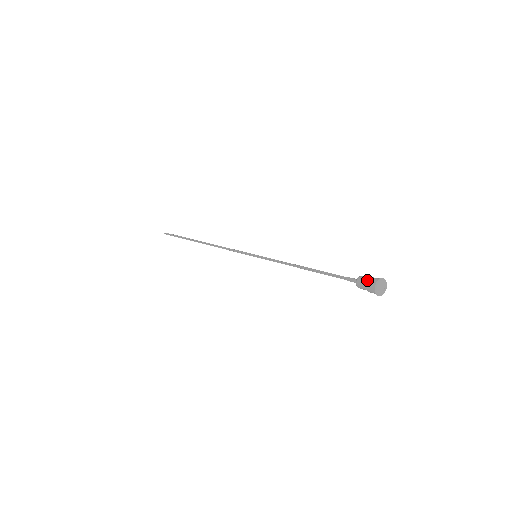
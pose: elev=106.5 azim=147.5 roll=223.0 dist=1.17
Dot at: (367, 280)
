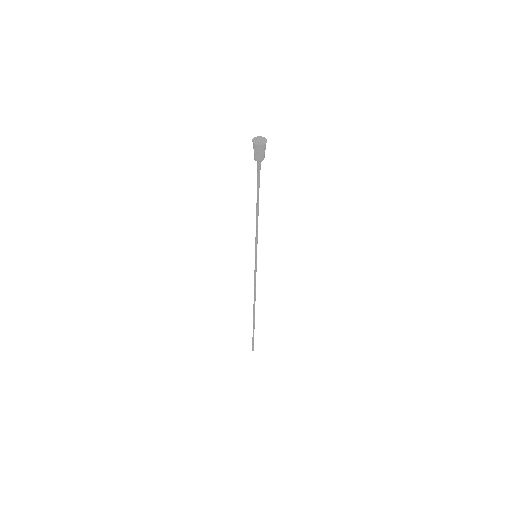
Dot at: occluded
